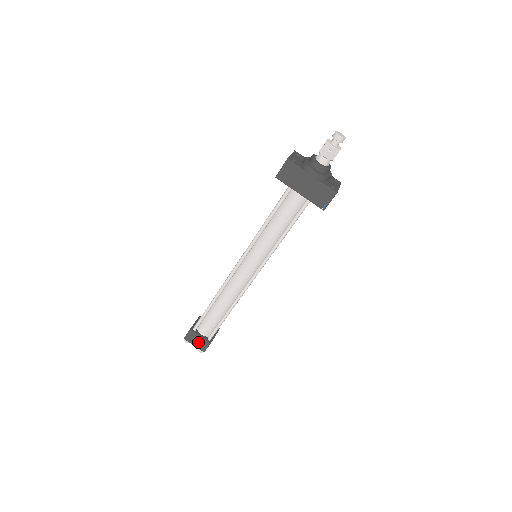
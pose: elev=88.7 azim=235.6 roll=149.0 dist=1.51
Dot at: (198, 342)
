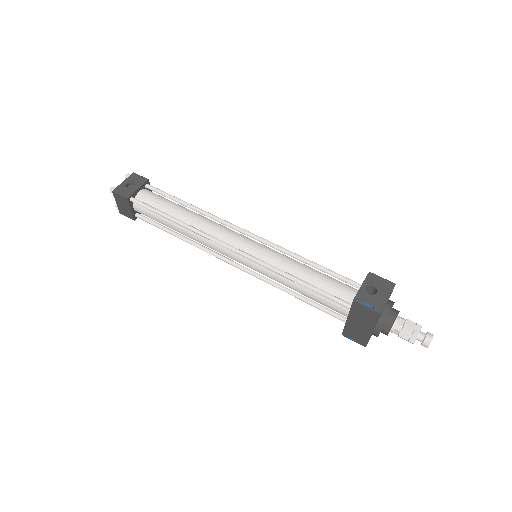
Dot at: (123, 207)
